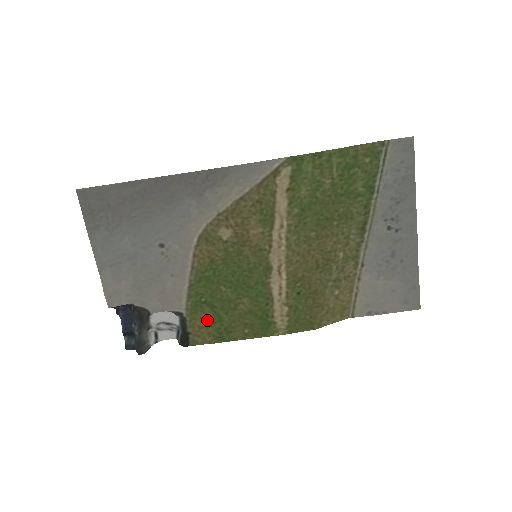
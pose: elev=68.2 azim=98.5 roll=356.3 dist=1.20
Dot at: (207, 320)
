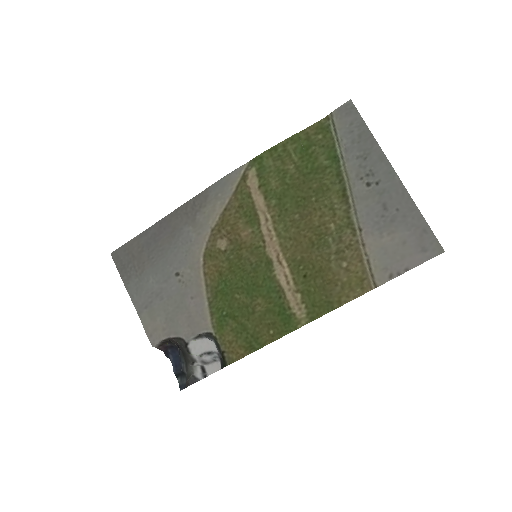
Dot at: (234, 333)
